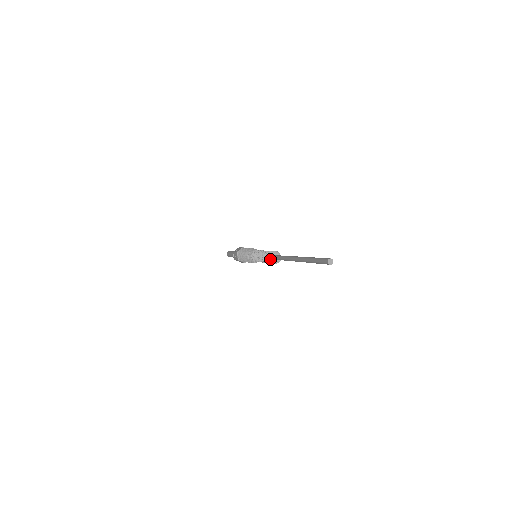
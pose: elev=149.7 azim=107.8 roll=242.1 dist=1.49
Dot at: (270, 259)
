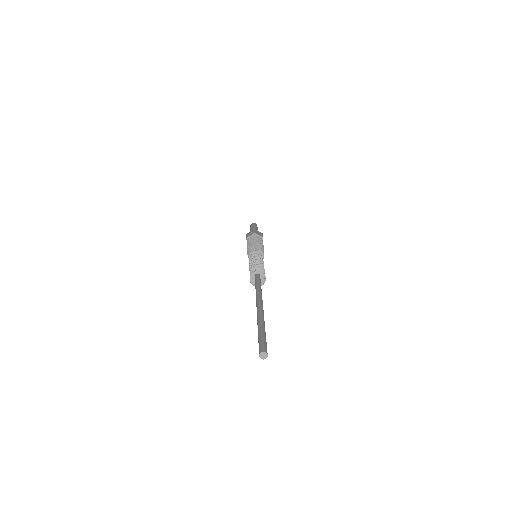
Dot at: (251, 280)
